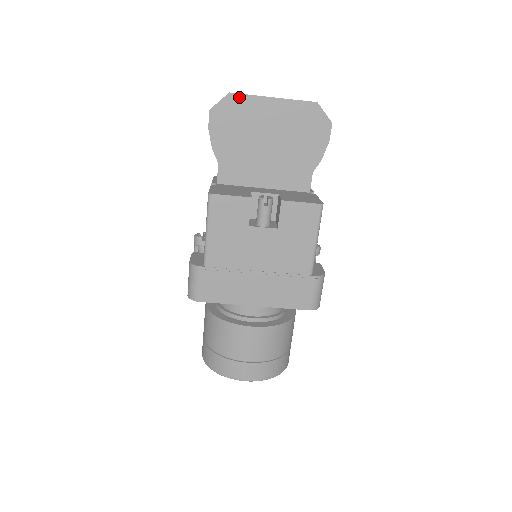
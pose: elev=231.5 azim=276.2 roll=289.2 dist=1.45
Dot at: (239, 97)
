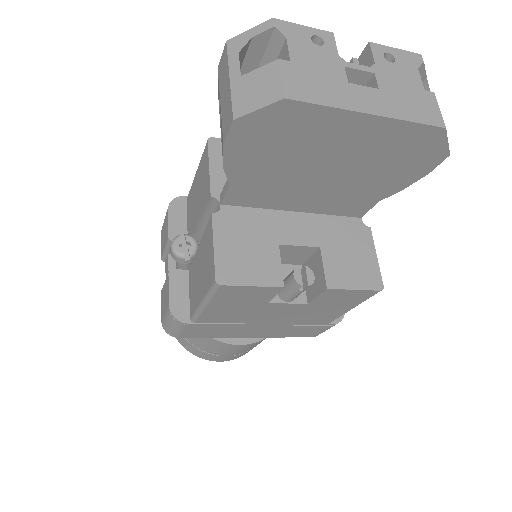
Dot at: (302, 107)
